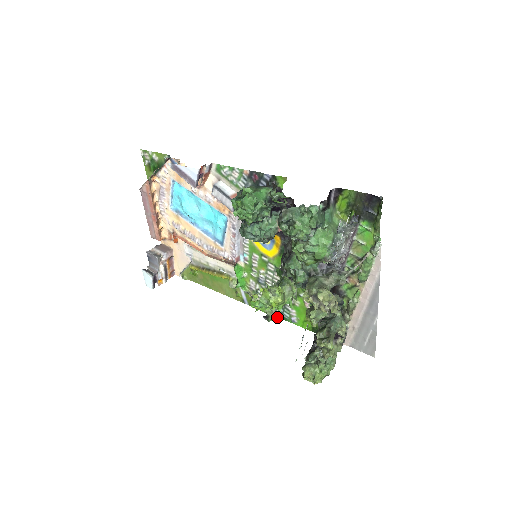
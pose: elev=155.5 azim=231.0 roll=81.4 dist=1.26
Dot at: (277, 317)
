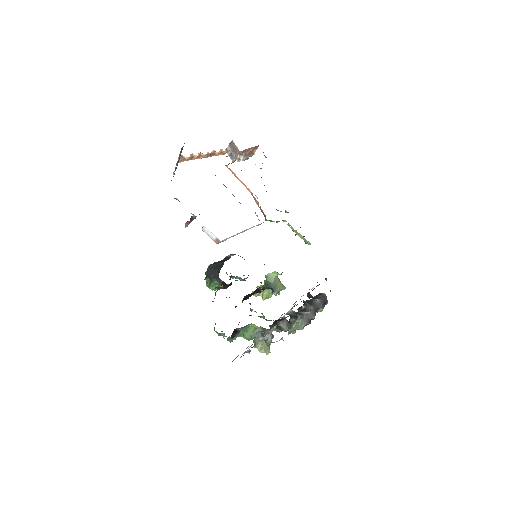
Dot at: (310, 243)
